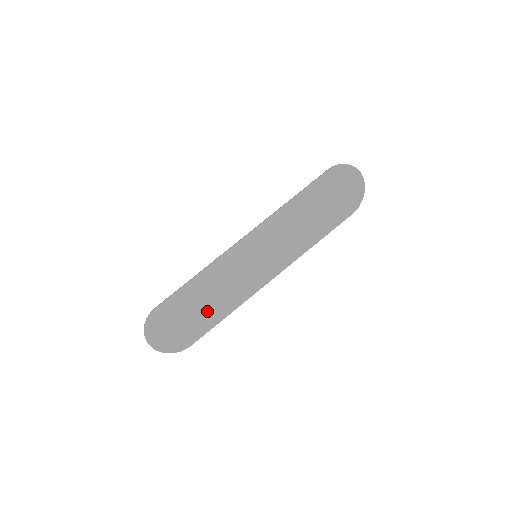
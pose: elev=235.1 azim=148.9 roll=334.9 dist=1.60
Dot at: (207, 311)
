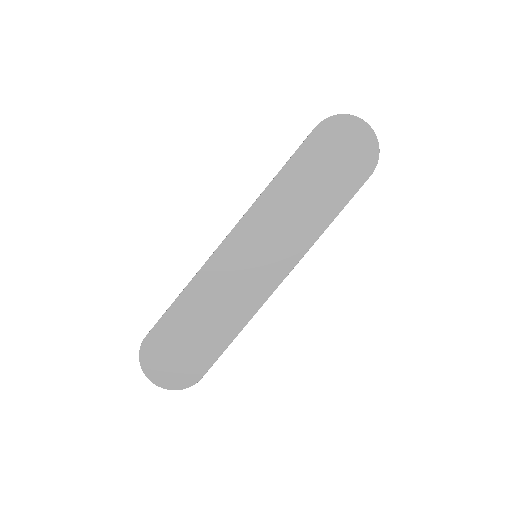
Dot at: (209, 332)
